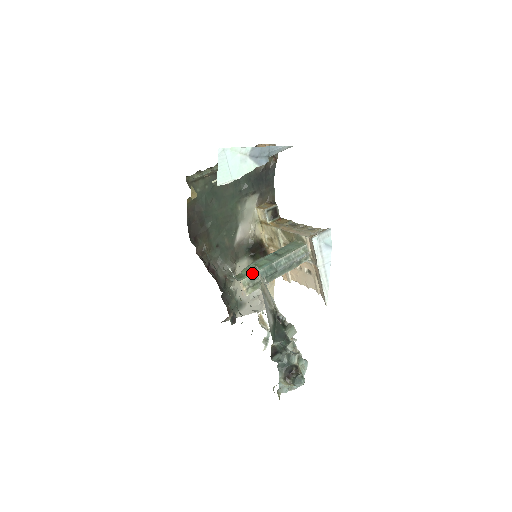
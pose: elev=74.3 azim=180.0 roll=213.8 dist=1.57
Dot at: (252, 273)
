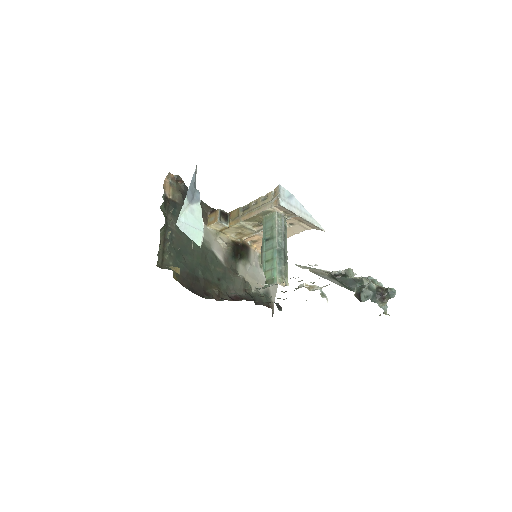
Dot at: (276, 269)
